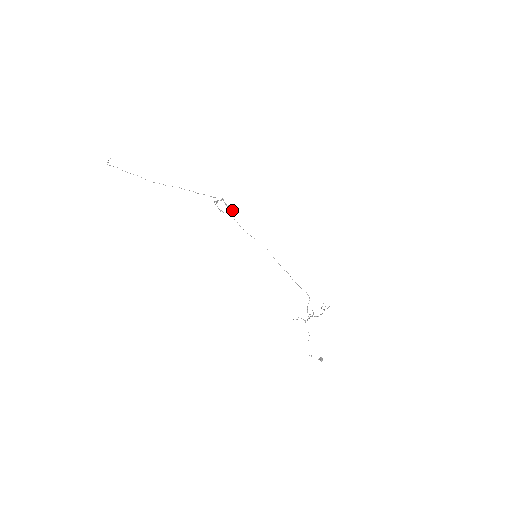
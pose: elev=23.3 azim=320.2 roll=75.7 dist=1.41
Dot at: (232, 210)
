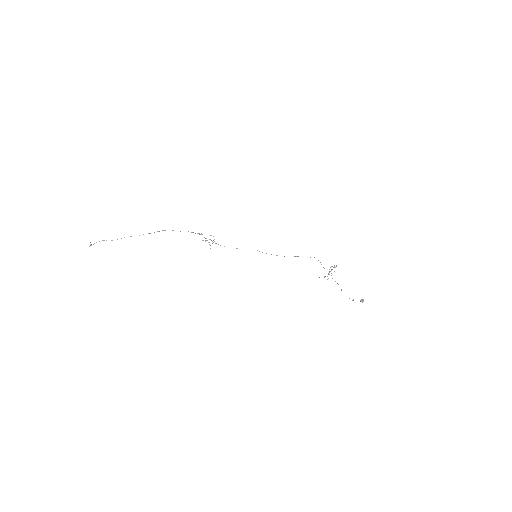
Dot at: (213, 240)
